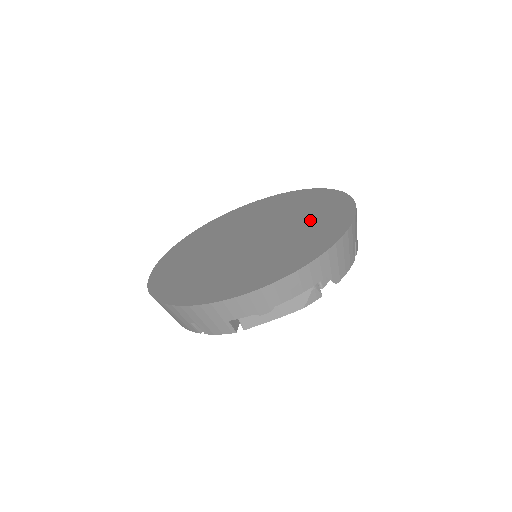
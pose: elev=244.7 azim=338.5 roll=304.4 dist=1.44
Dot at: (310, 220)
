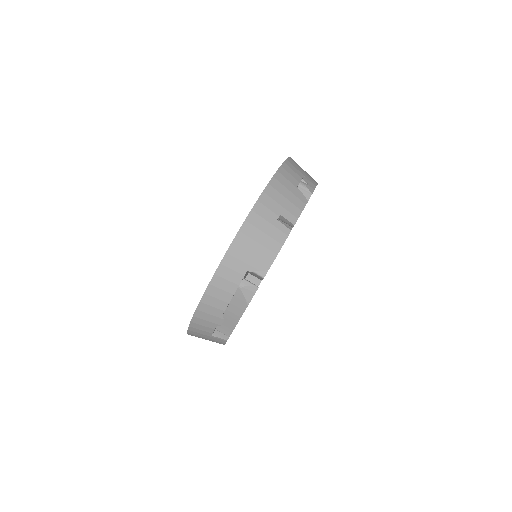
Dot at: occluded
